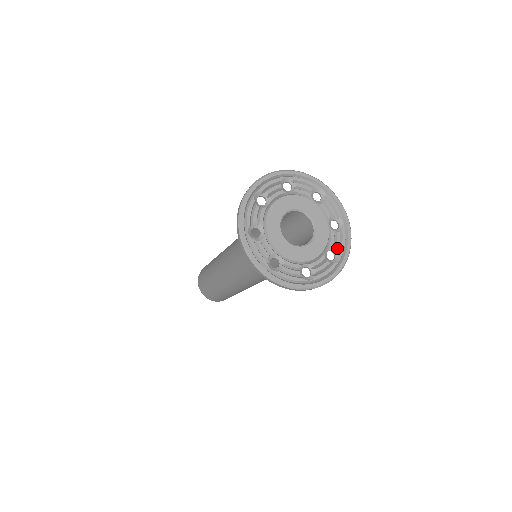
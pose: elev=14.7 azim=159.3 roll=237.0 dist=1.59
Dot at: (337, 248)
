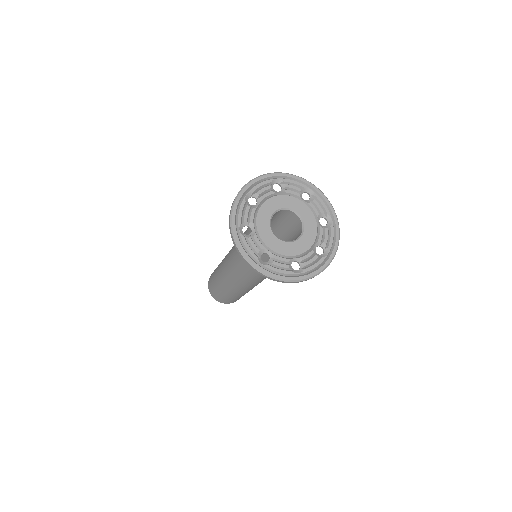
Dot at: (325, 243)
